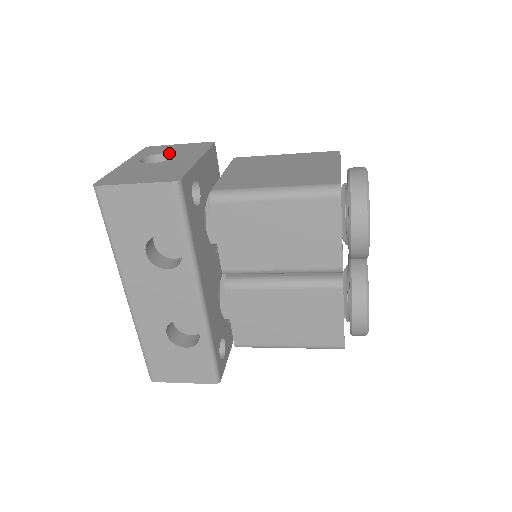
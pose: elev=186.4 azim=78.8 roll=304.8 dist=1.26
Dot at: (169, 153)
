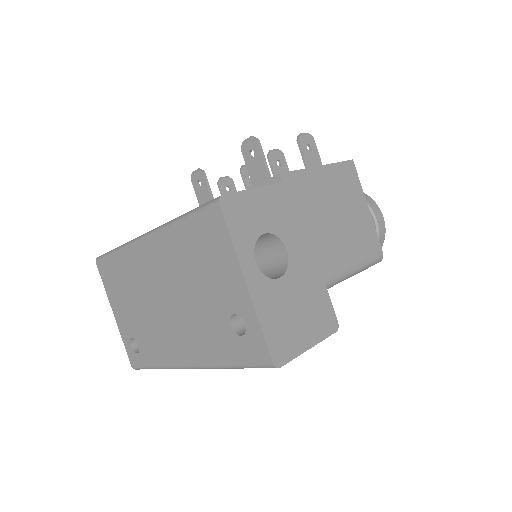
Dot at: (272, 234)
